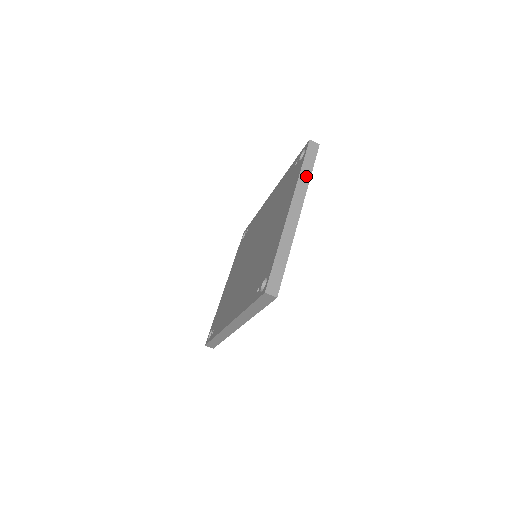
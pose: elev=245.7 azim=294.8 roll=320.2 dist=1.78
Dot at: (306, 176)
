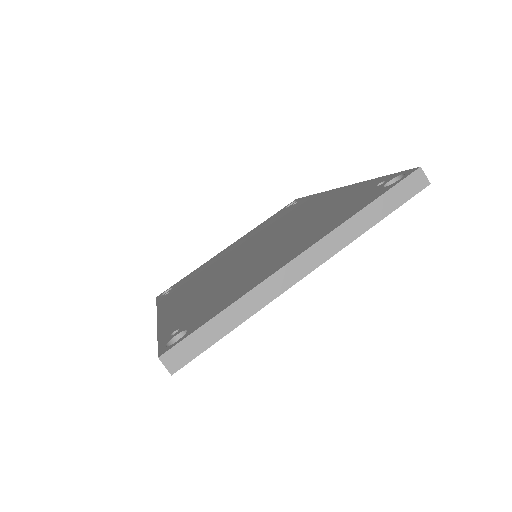
Dot at: (365, 222)
